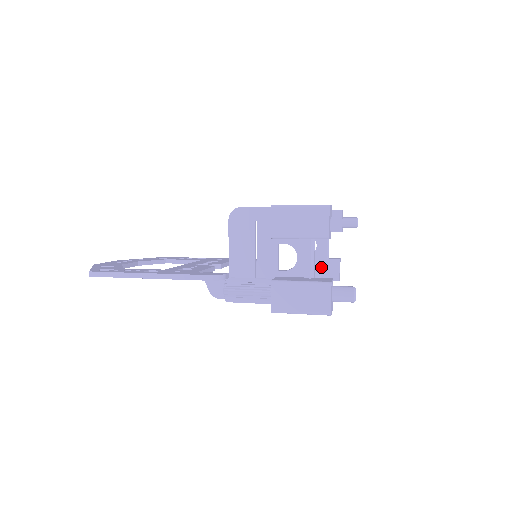
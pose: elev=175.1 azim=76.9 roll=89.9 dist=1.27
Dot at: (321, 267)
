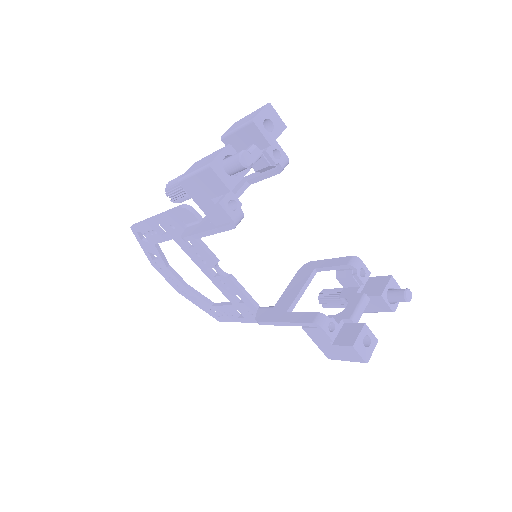
Dot at: (341, 331)
